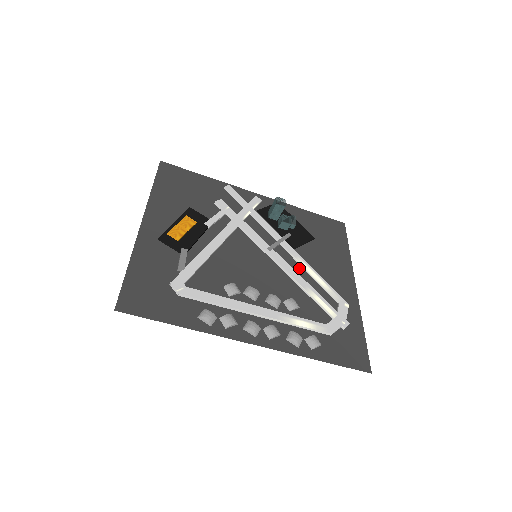
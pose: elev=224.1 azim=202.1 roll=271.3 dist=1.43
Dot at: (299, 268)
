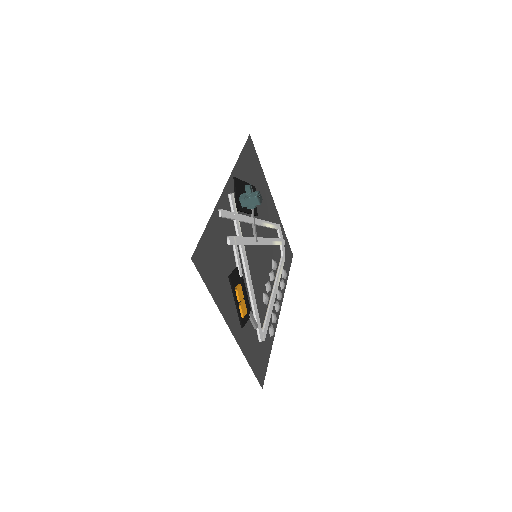
Dot at: (264, 230)
